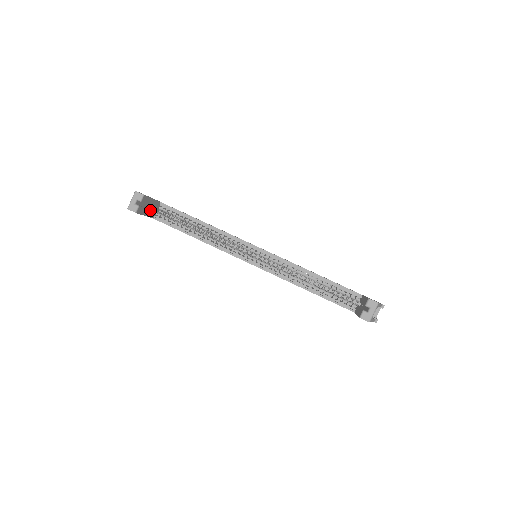
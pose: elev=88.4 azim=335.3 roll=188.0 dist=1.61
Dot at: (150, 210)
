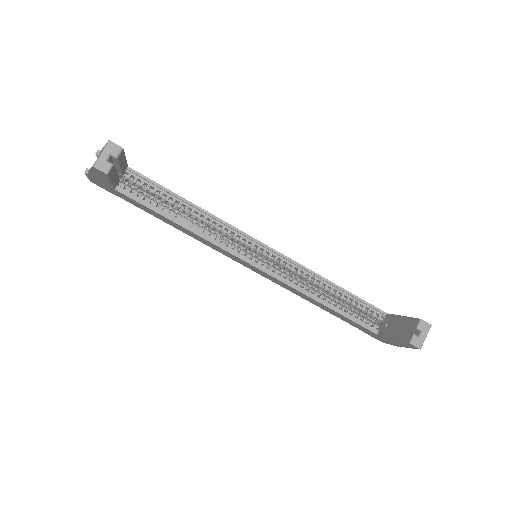
Dot at: (117, 175)
